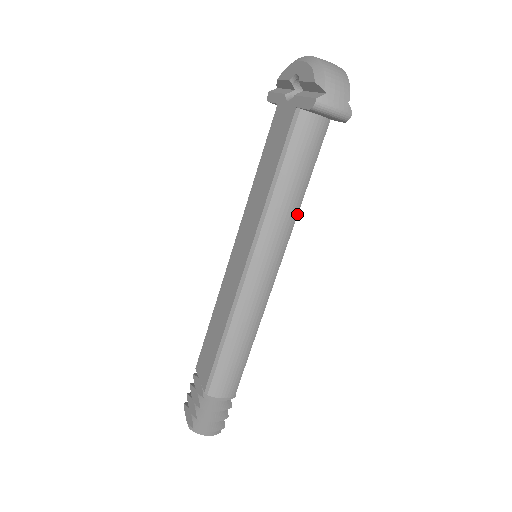
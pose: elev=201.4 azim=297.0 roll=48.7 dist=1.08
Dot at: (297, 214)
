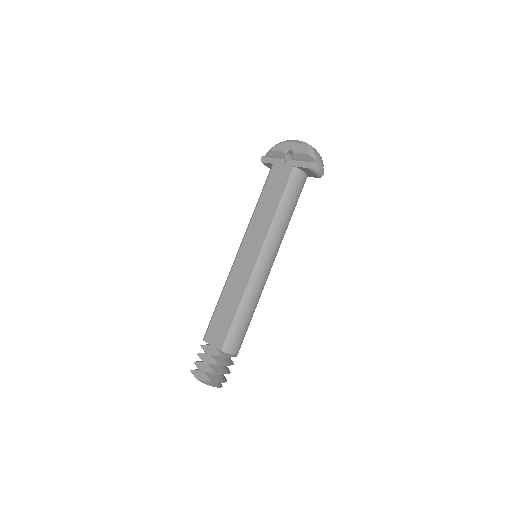
Dot at: occluded
